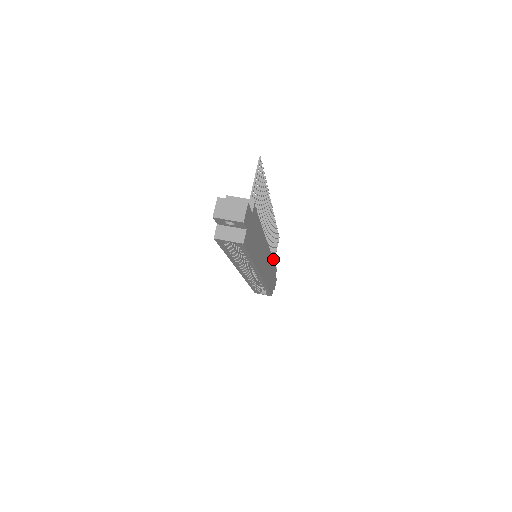
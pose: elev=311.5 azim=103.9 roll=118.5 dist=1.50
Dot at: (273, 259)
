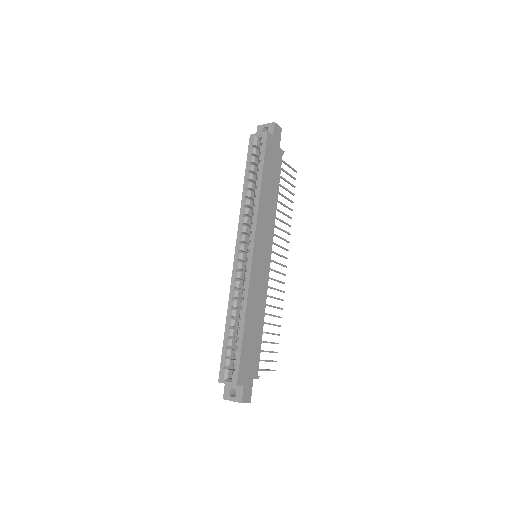
Dot at: occluded
